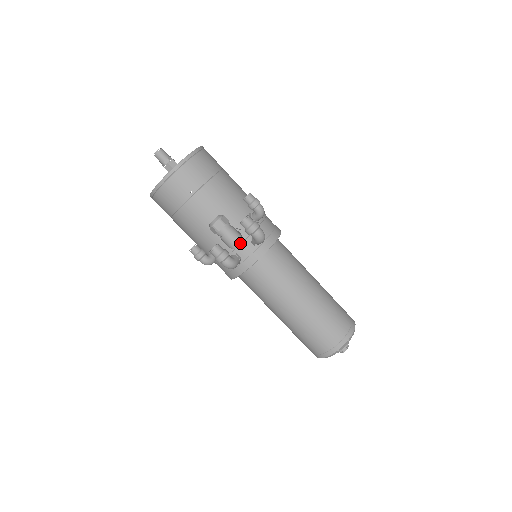
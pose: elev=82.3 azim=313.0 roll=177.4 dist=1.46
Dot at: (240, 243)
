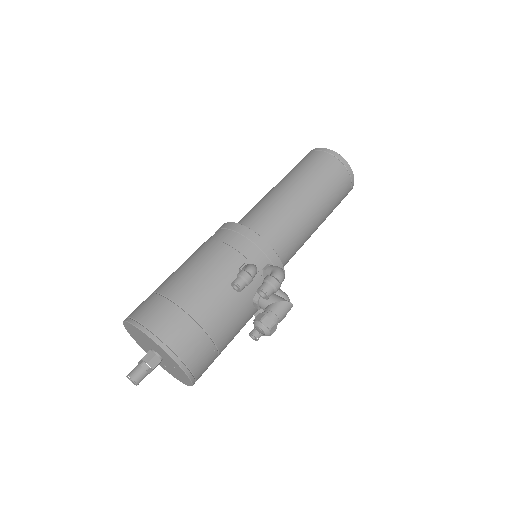
Dot at: (290, 304)
